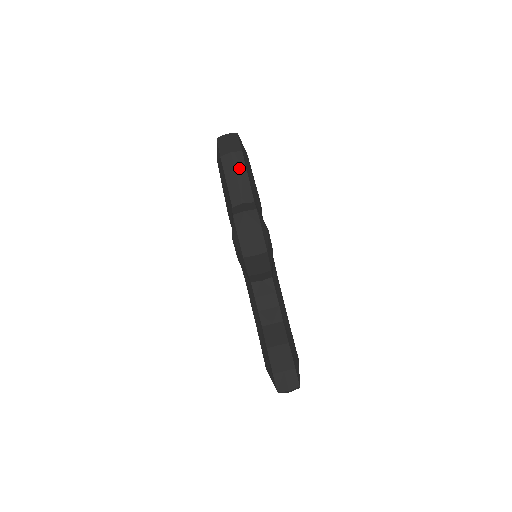
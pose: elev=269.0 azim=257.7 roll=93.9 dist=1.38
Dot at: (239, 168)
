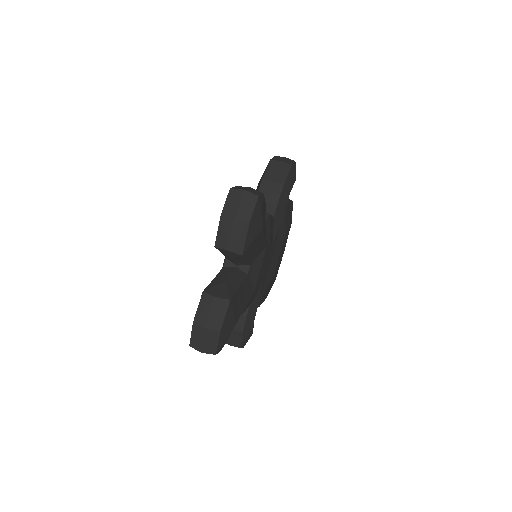
Dot at: occluded
